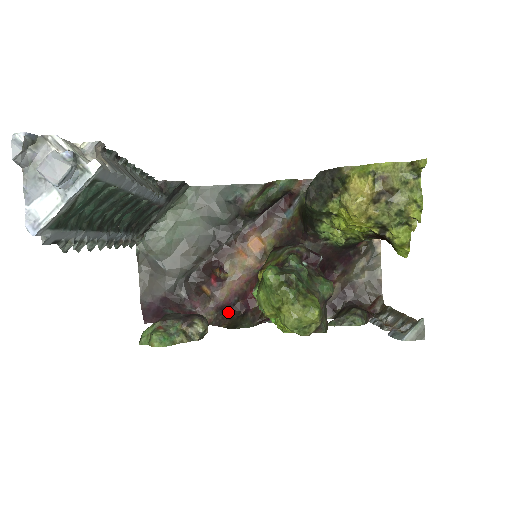
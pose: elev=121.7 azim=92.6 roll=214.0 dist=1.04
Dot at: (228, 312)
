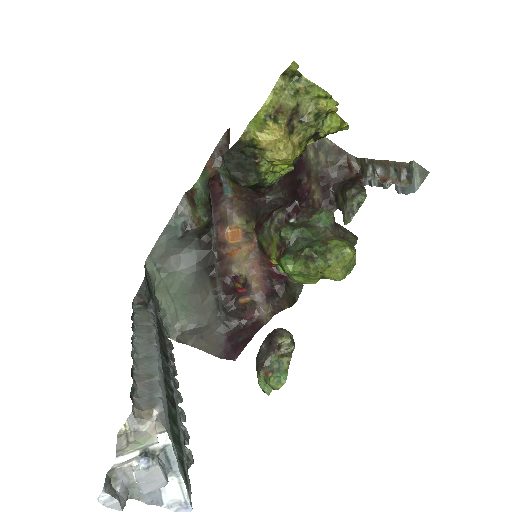
Dot at: (276, 295)
